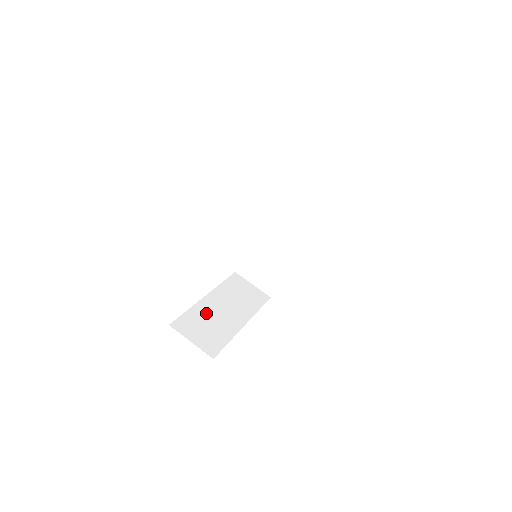
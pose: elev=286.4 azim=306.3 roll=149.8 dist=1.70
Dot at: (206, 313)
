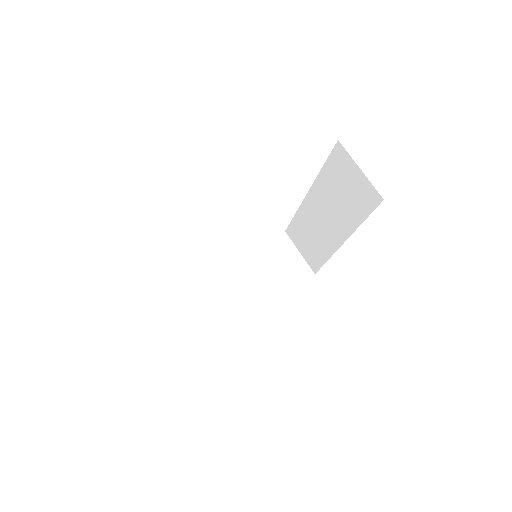
Dot at: (213, 287)
